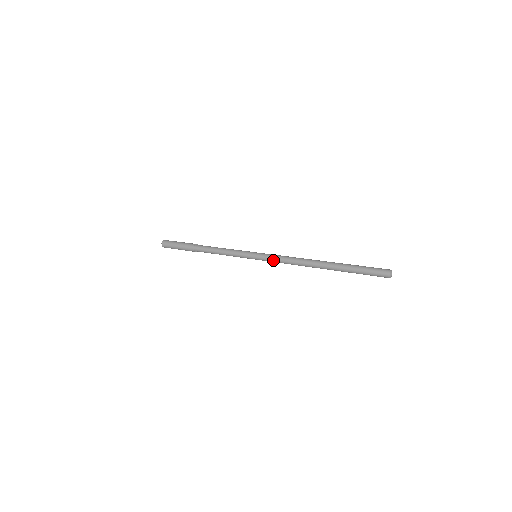
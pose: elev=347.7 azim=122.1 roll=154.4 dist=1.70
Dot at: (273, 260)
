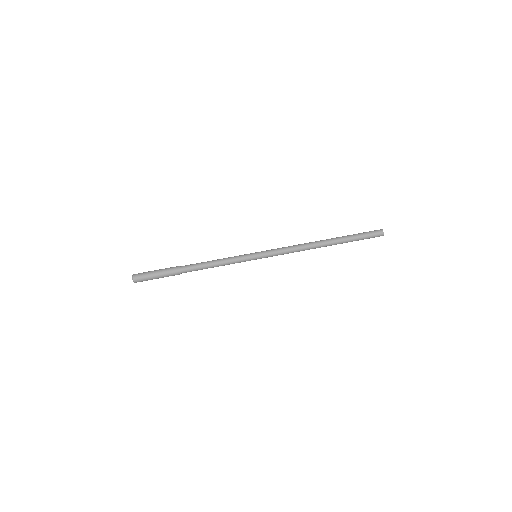
Dot at: (278, 254)
